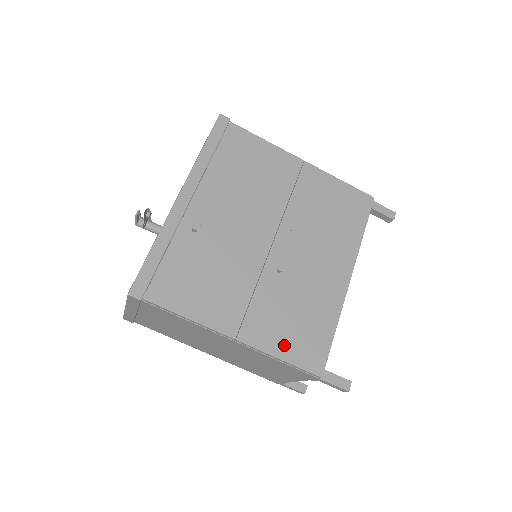
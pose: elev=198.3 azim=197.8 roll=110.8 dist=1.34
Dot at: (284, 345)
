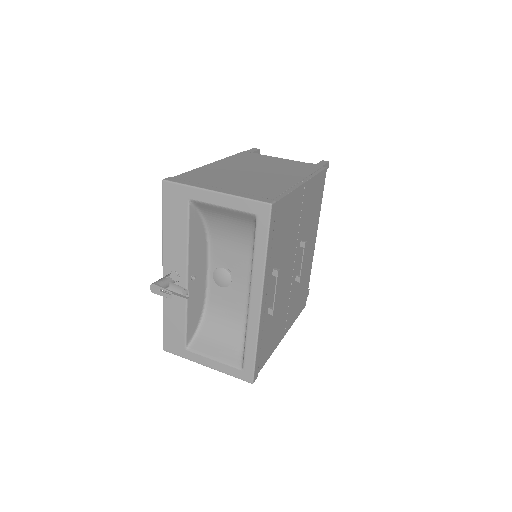
Dot at: (297, 312)
